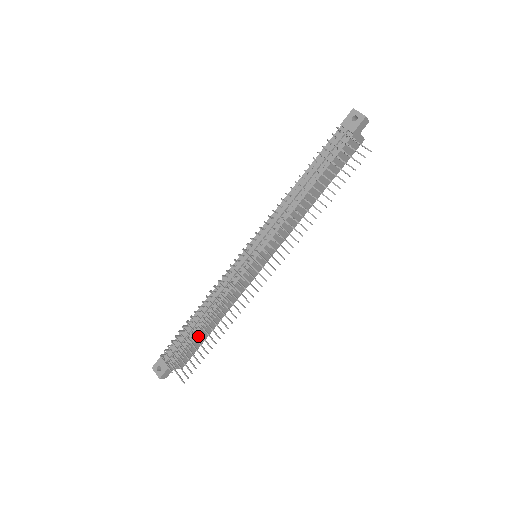
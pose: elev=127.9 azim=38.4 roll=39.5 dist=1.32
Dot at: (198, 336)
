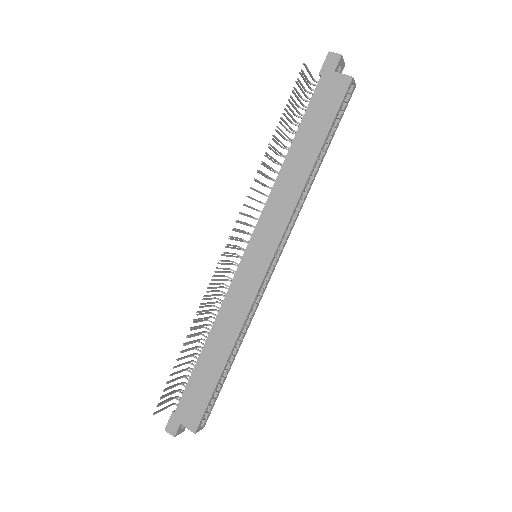
Dot at: occluded
